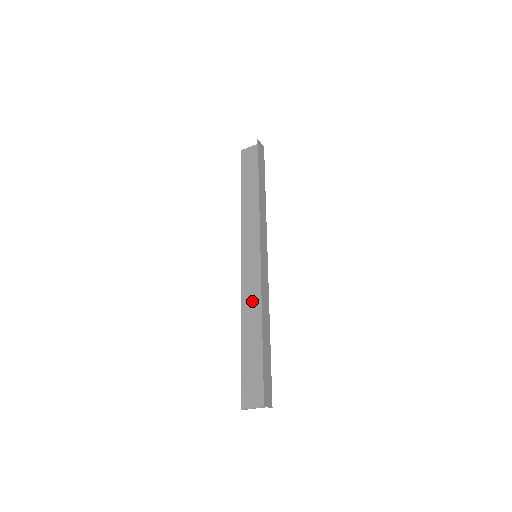
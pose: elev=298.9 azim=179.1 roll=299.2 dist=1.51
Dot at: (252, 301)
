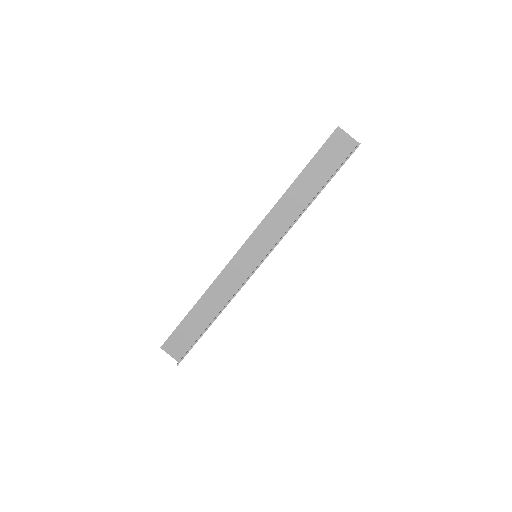
Dot at: (224, 289)
